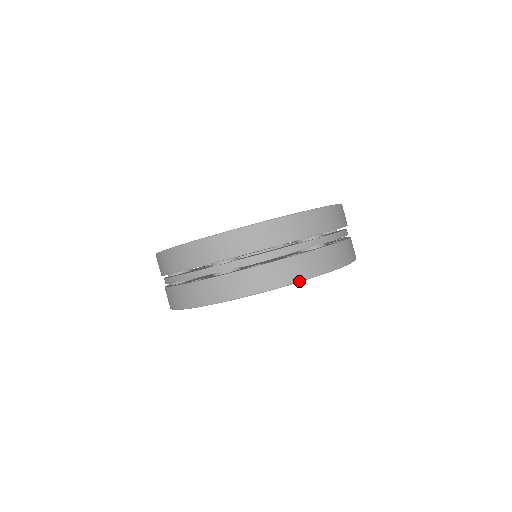
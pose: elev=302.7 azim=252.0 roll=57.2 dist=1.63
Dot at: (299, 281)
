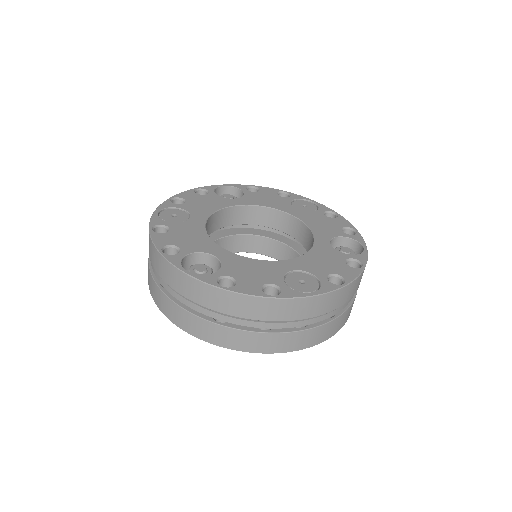
Dot at: (254, 352)
